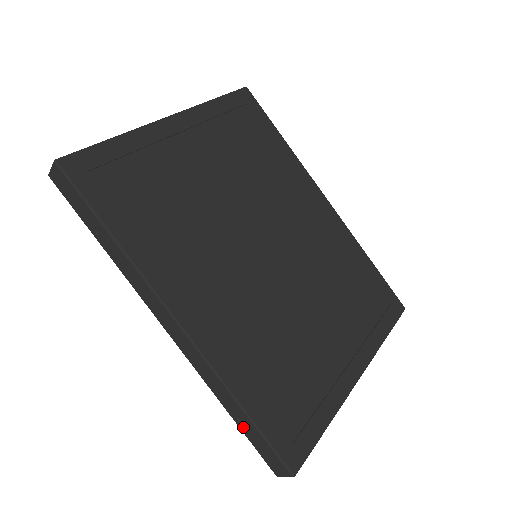
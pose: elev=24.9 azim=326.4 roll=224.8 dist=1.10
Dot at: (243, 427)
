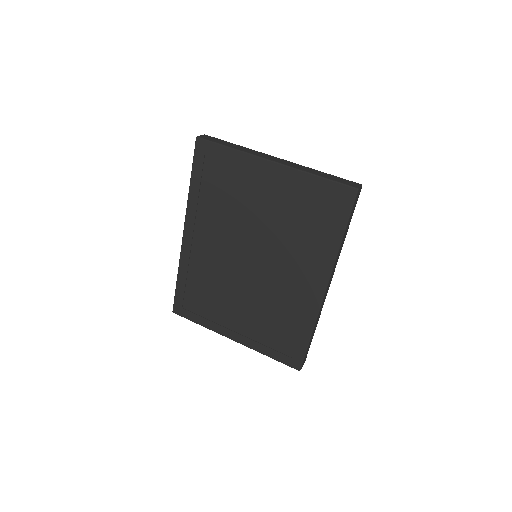
Dot at: occluded
